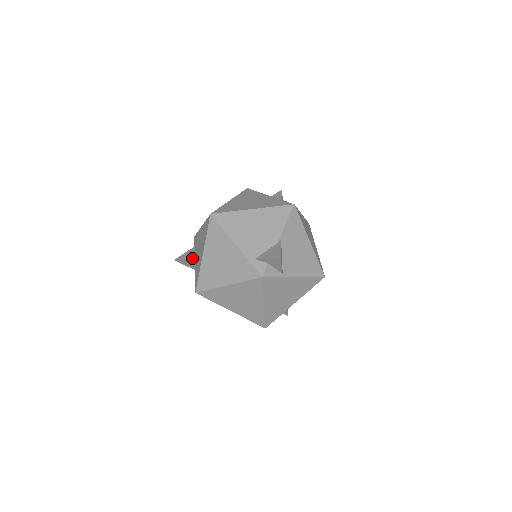
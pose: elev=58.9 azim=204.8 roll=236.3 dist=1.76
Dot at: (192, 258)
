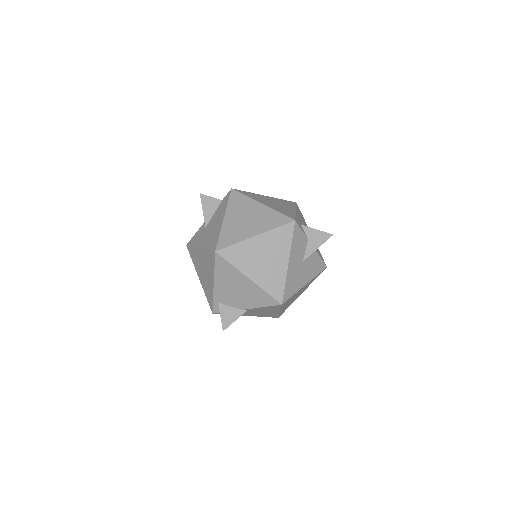
Dot at: (206, 218)
